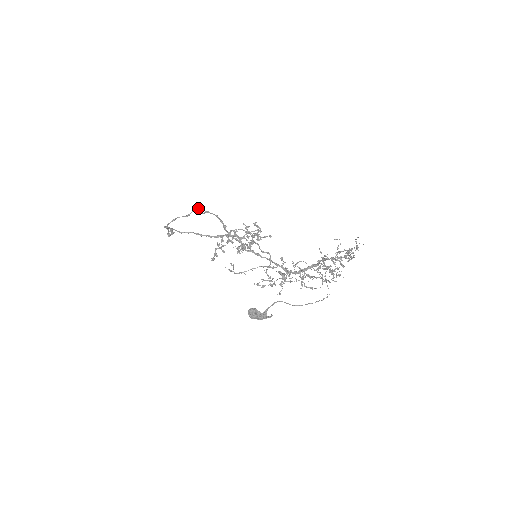
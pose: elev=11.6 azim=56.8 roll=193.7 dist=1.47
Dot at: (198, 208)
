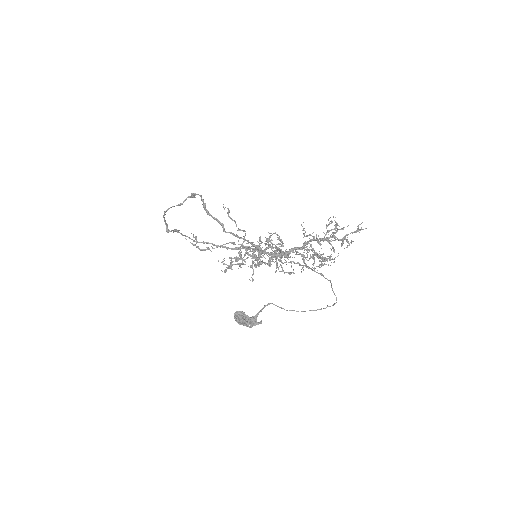
Dot at: (192, 196)
